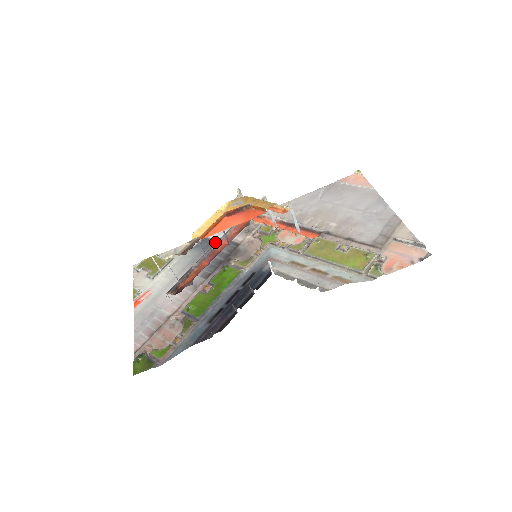
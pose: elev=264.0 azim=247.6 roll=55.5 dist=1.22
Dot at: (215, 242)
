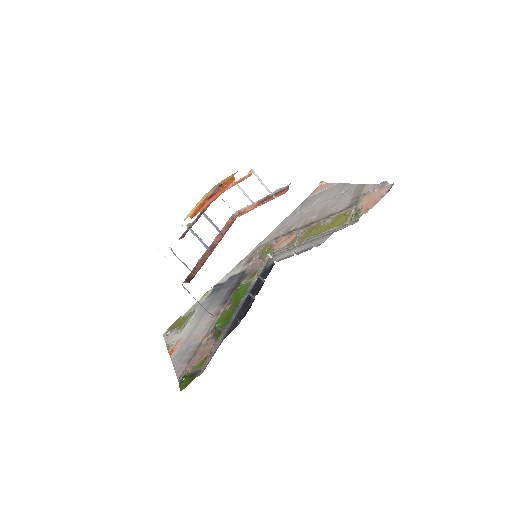
Dot at: (225, 282)
